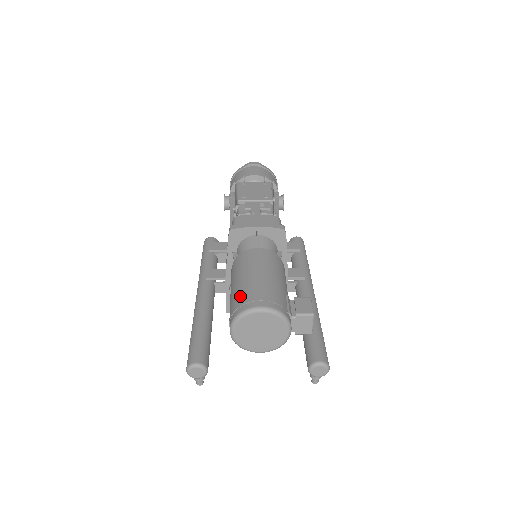
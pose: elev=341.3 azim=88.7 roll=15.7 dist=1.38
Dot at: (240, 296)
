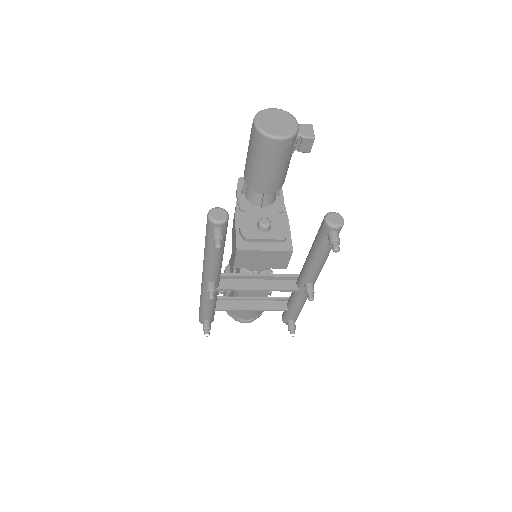
Dot at: occluded
